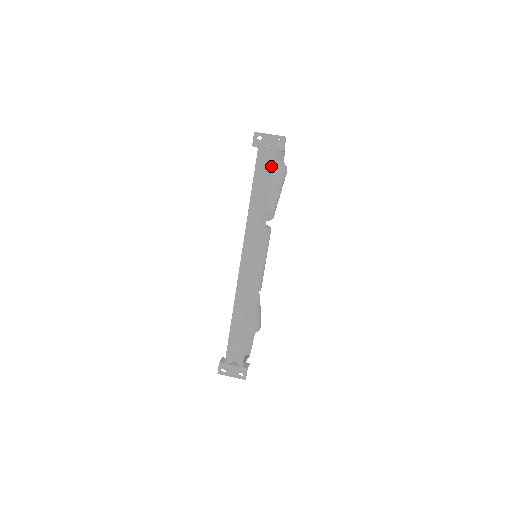
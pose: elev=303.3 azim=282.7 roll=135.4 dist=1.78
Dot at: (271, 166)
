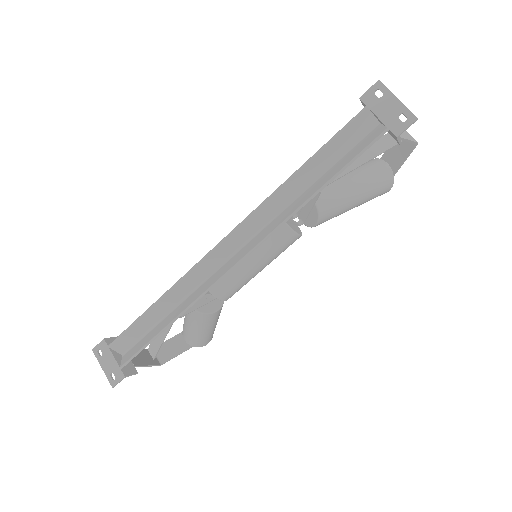
Dot at: (362, 146)
